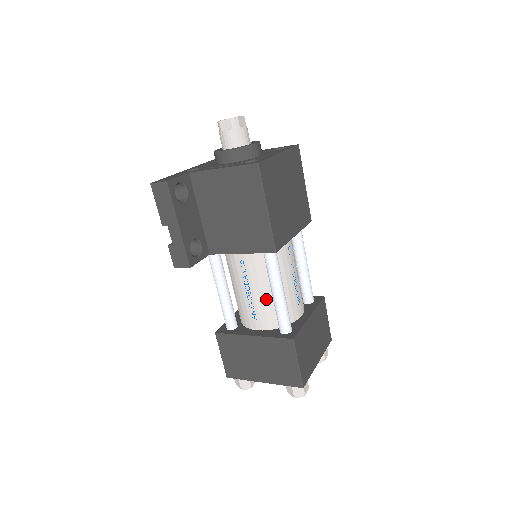
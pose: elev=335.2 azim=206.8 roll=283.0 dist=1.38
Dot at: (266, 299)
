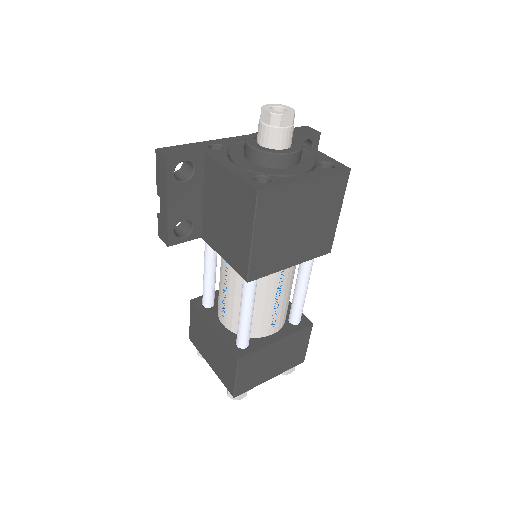
Dot at: (237, 306)
